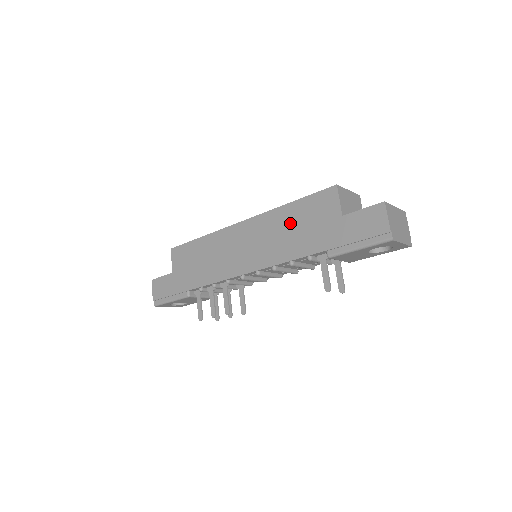
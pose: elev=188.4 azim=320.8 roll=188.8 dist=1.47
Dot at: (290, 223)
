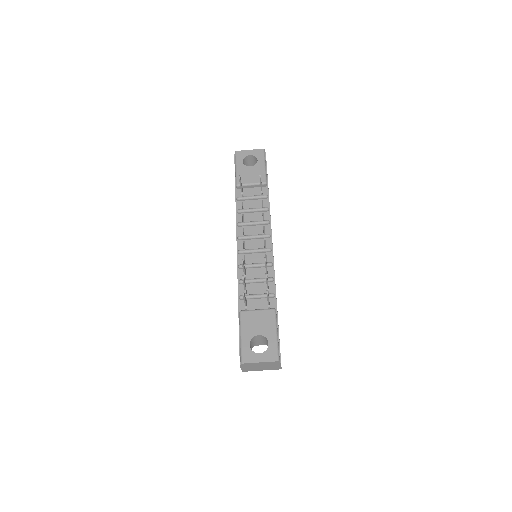
Dot at: occluded
